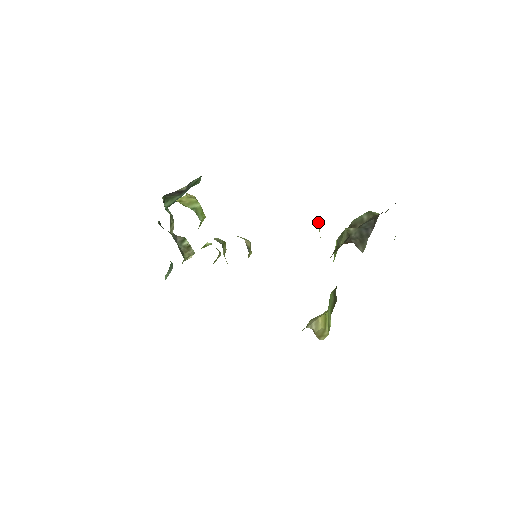
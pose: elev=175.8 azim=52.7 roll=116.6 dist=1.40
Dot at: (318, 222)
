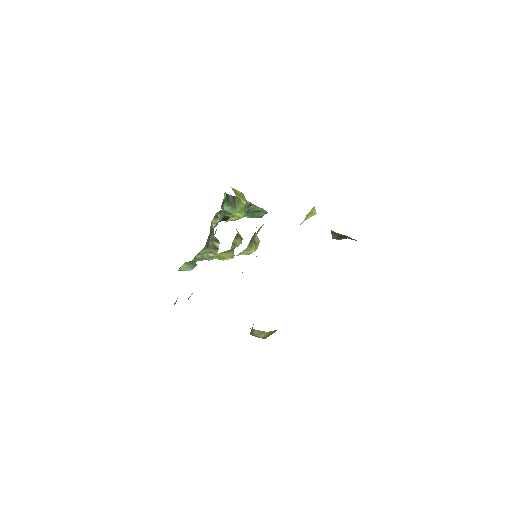
Dot at: occluded
